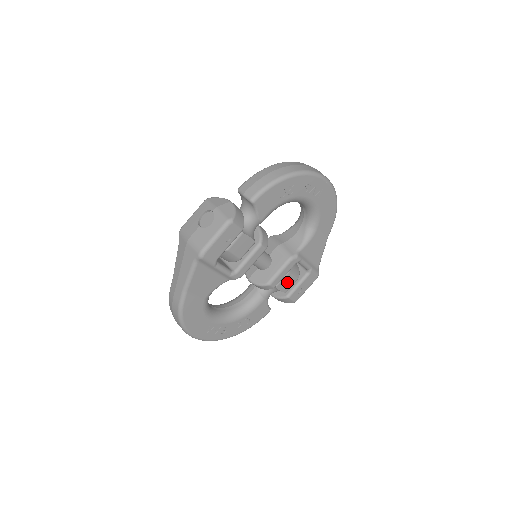
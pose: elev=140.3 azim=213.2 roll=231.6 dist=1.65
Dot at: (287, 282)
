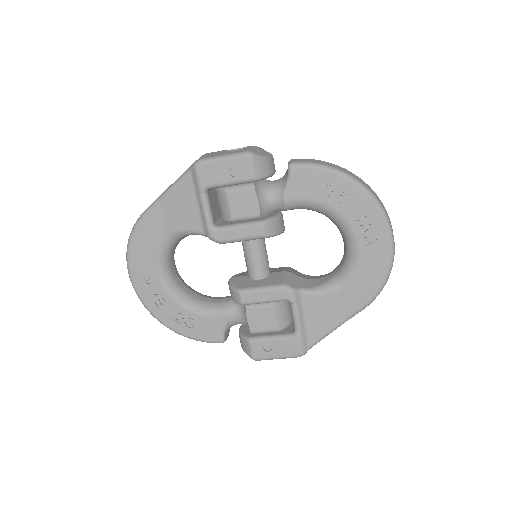
Dot at: (262, 318)
